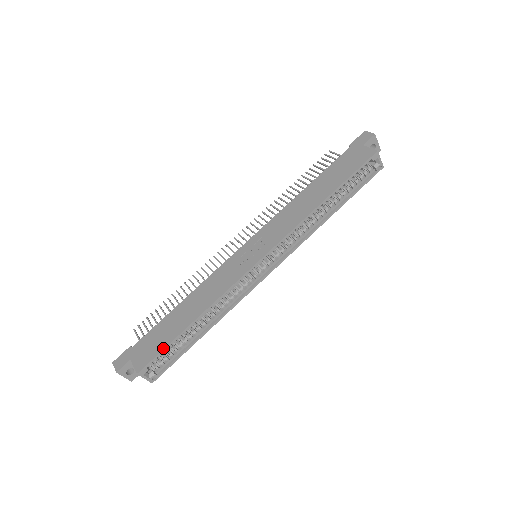
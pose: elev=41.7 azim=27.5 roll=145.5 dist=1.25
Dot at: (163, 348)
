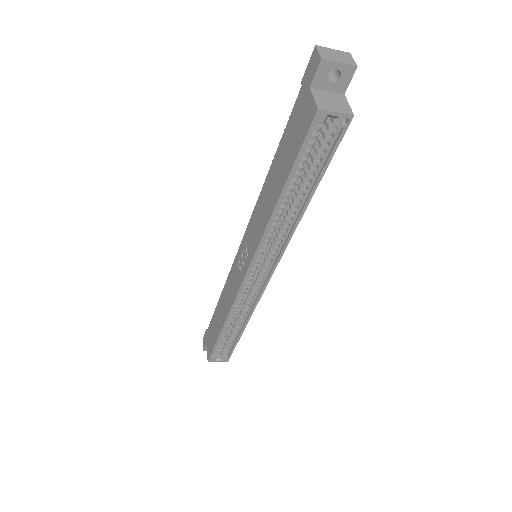
Dot at: (213, 347)
